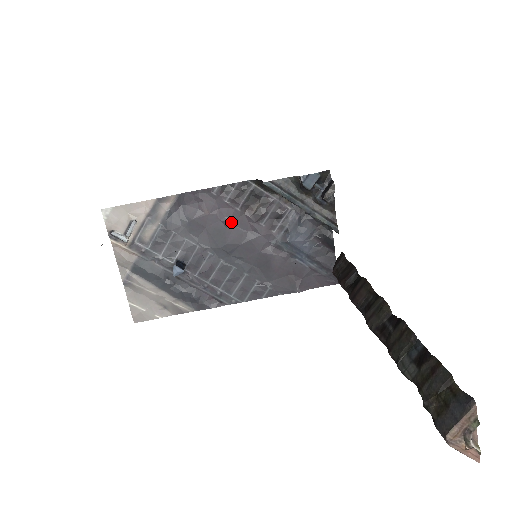
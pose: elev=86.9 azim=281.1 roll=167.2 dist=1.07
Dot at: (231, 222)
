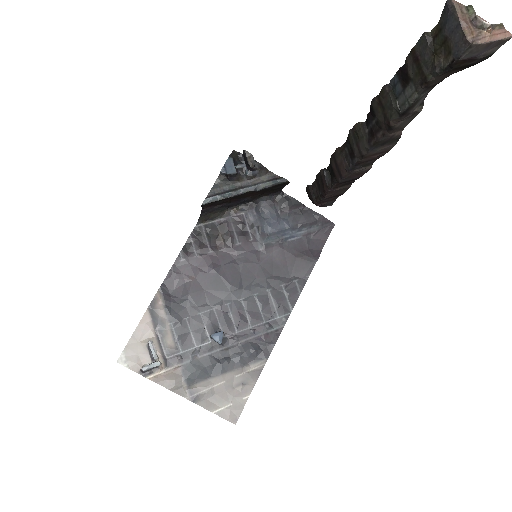
Dot at: (216, 266)
